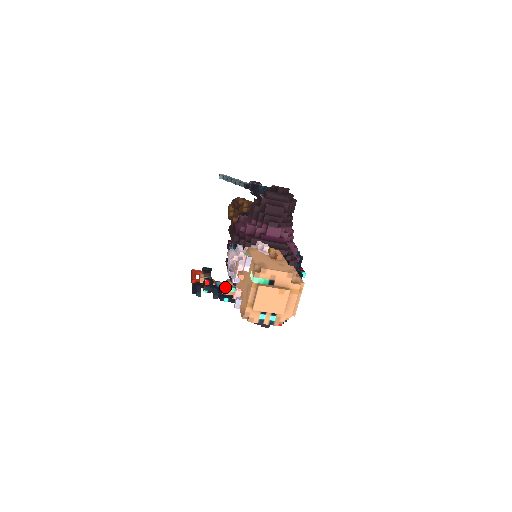
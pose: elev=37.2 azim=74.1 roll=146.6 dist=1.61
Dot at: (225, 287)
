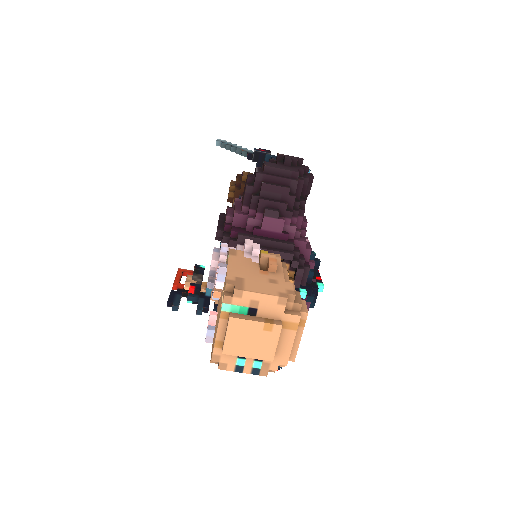
Dot at: occluded
